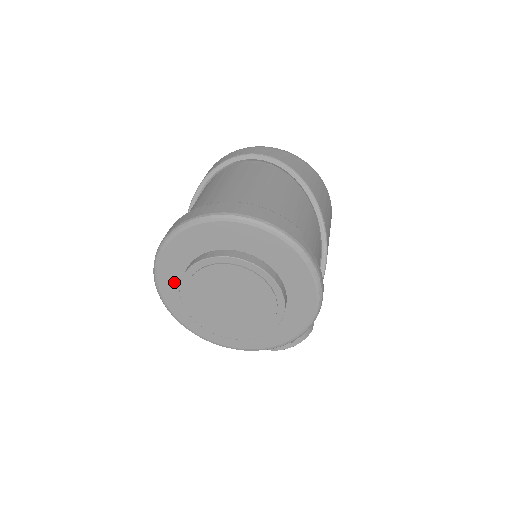
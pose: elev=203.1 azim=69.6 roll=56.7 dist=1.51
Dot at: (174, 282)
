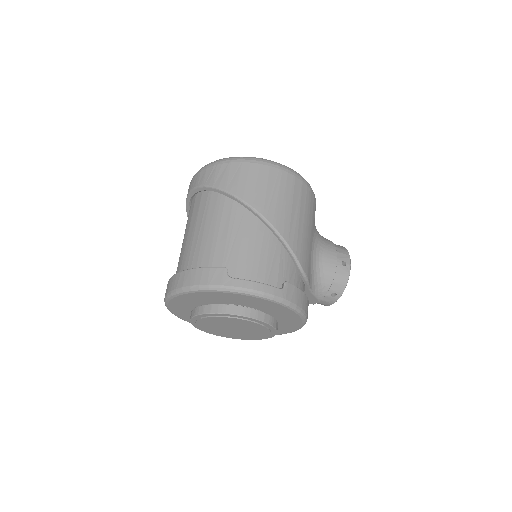
Dot at: occluded
